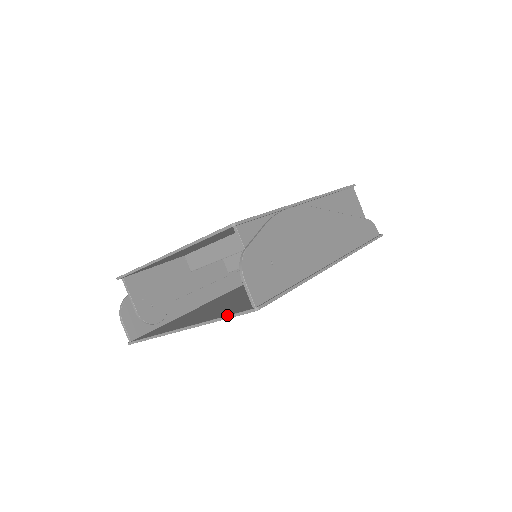
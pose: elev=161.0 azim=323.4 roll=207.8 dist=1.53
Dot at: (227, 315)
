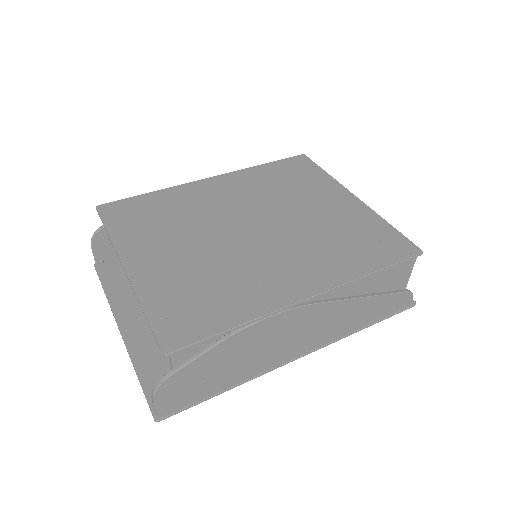
Dot at: (142, 385)
